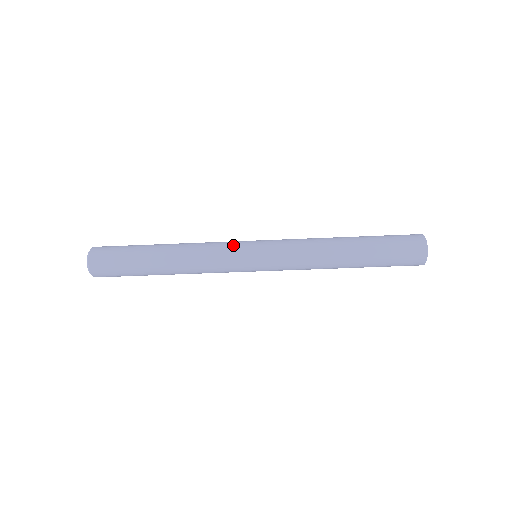
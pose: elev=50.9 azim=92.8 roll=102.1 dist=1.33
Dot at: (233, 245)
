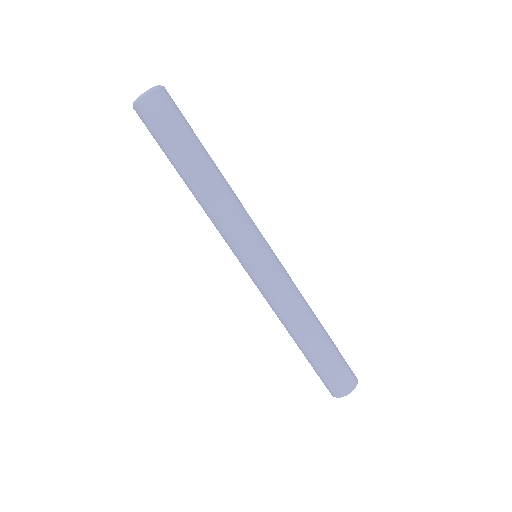
Dot at: occluded
